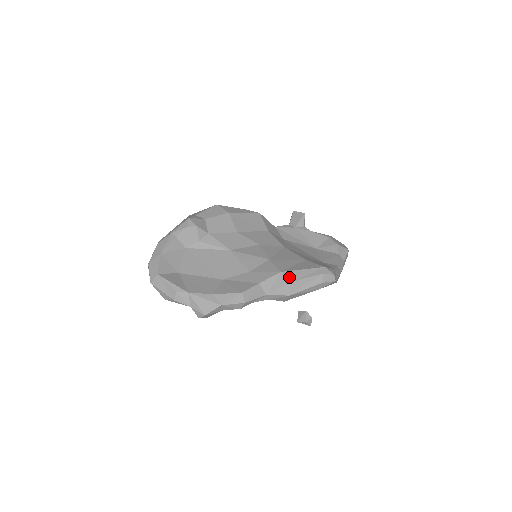
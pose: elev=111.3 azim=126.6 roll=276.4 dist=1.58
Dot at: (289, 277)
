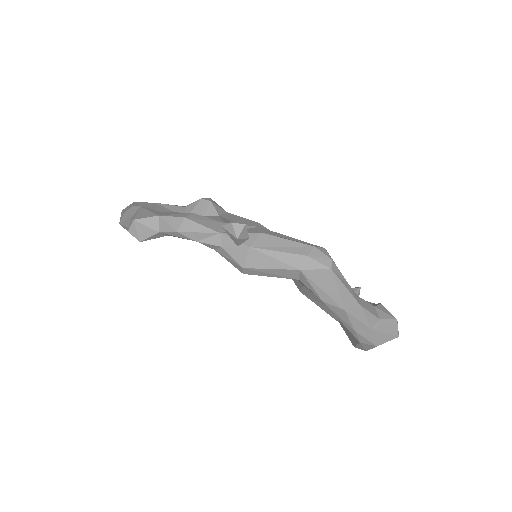
Dot at: (264, 231)
